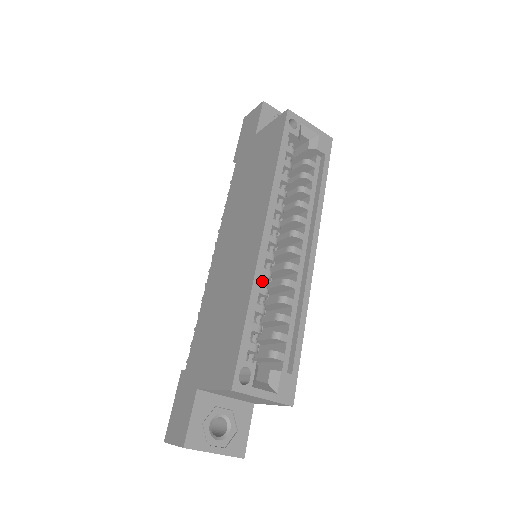
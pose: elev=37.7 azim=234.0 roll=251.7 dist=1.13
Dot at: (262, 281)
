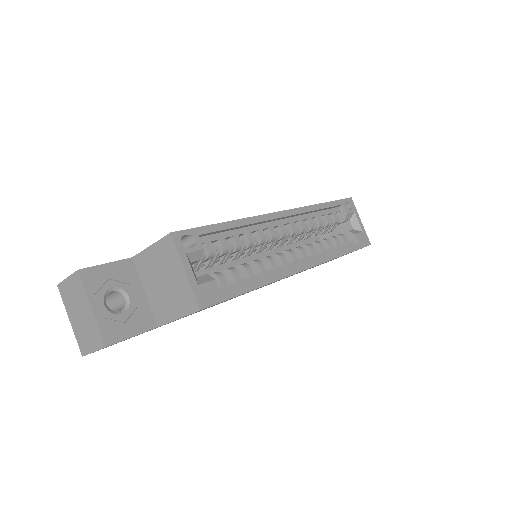
Dot at: (254, 237)
